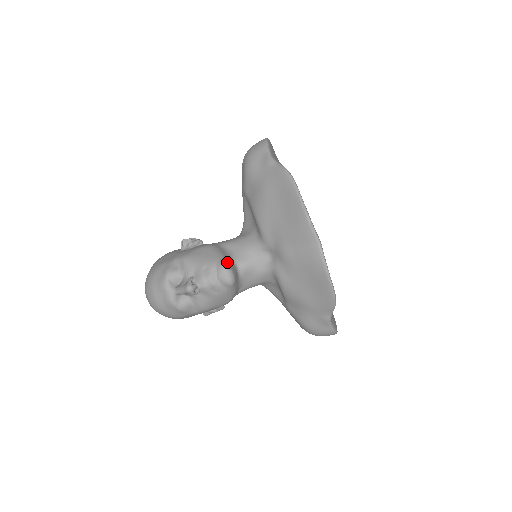
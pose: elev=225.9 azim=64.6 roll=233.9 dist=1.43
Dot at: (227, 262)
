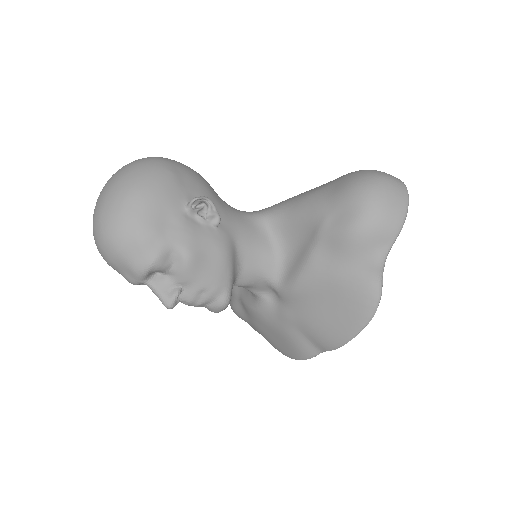
Dot at: occluded
